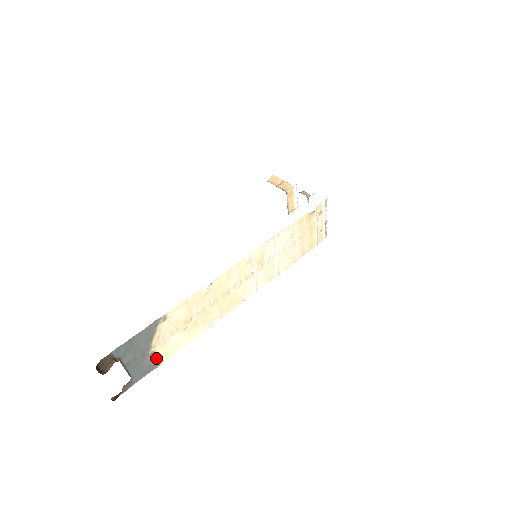
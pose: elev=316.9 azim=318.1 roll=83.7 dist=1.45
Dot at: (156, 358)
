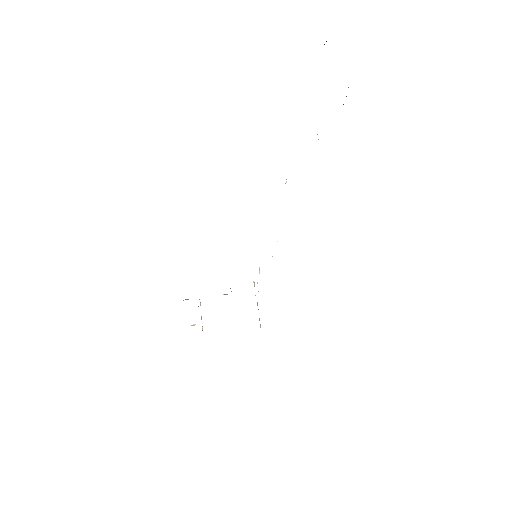
Dot at: occluded
